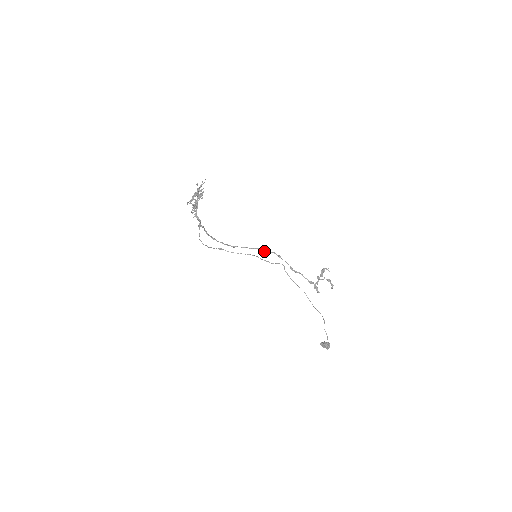
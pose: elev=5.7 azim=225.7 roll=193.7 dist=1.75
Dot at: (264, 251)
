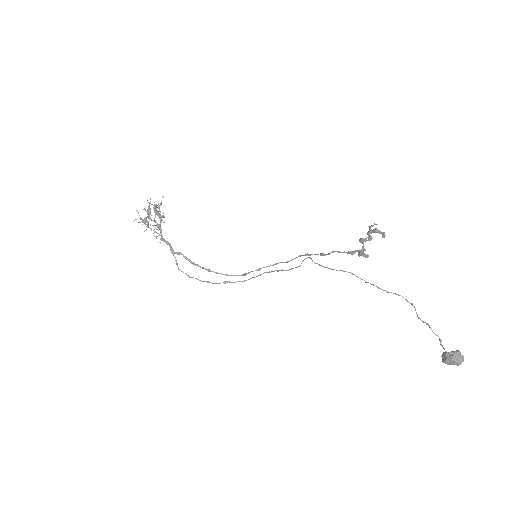
Dot at: (287, 261)
